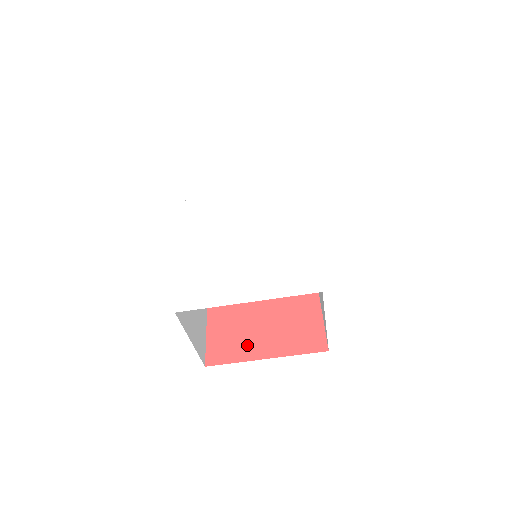
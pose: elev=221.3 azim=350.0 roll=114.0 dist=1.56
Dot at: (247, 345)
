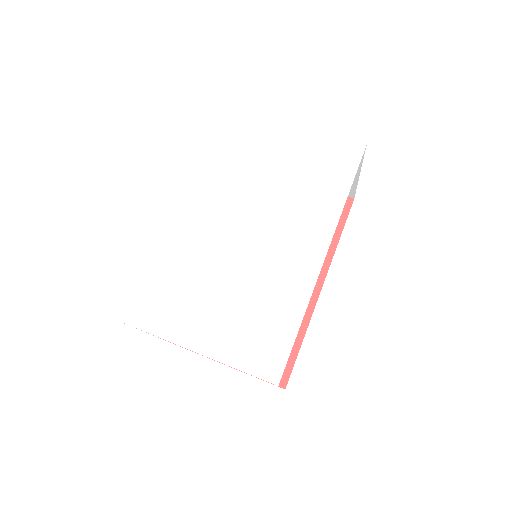
Dot at: occluded
